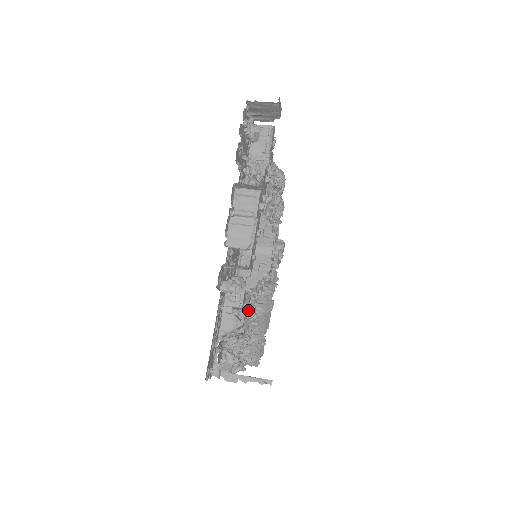
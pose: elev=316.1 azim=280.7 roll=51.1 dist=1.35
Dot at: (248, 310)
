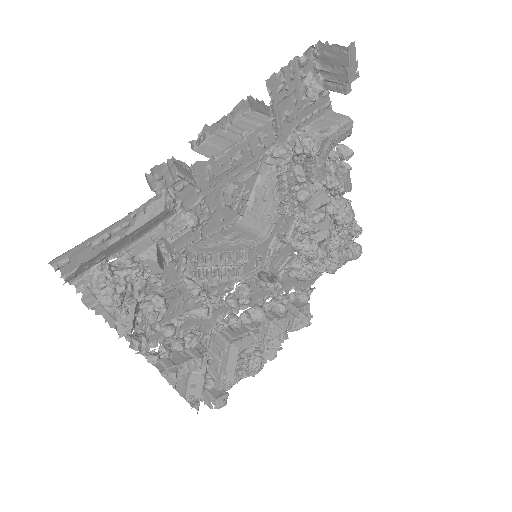
Dot at: (155, 212)
